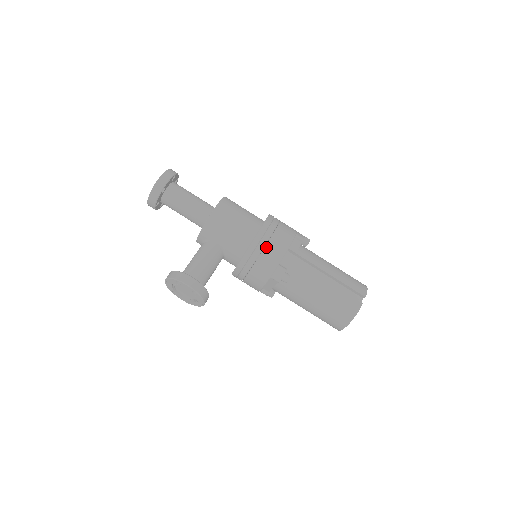
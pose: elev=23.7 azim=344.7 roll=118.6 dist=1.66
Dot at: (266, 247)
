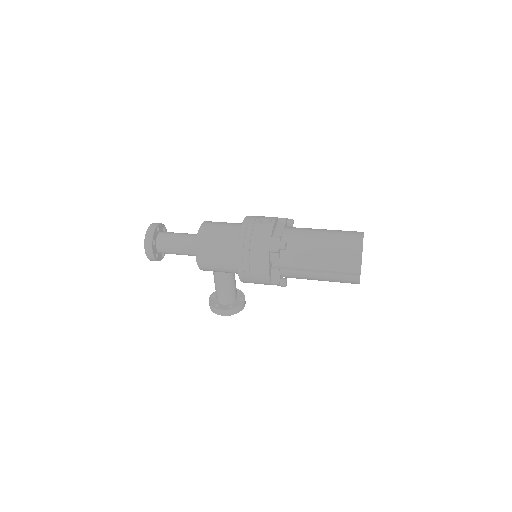
Dot at: (252, 278)
